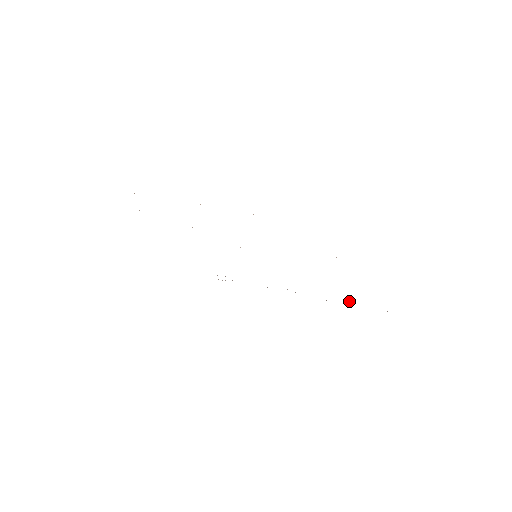
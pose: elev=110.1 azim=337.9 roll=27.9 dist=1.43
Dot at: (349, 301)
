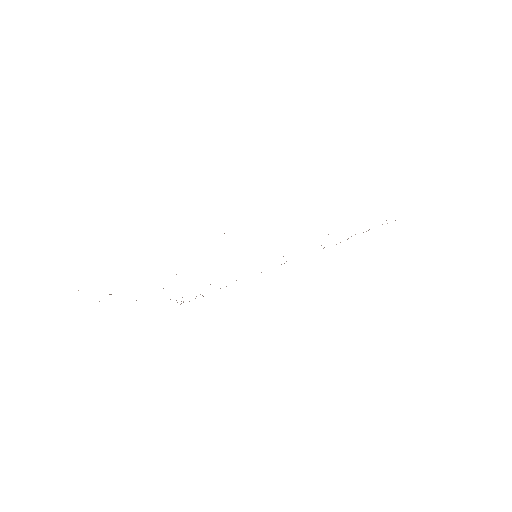
Dot at: occluded
